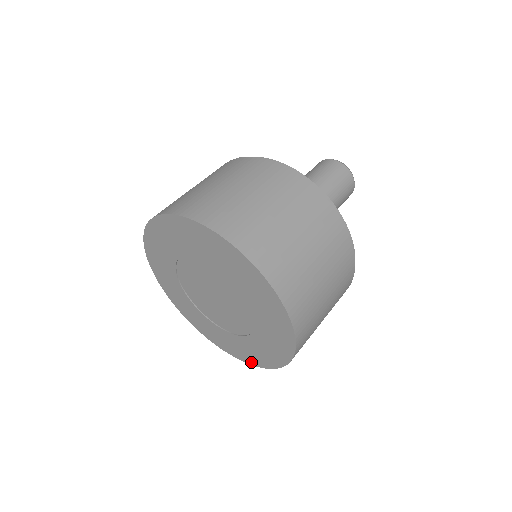
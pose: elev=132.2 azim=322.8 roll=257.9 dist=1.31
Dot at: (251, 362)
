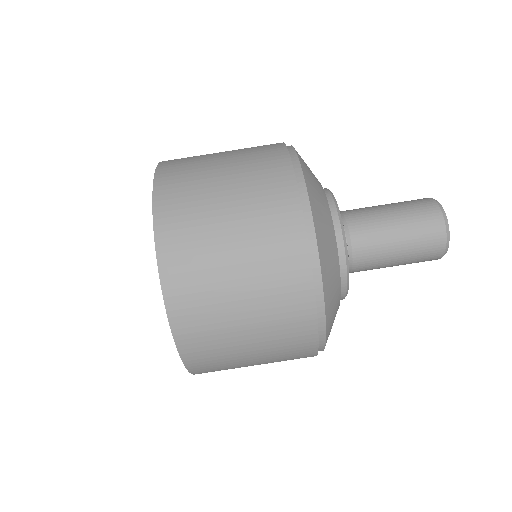
Dot at: occluded
